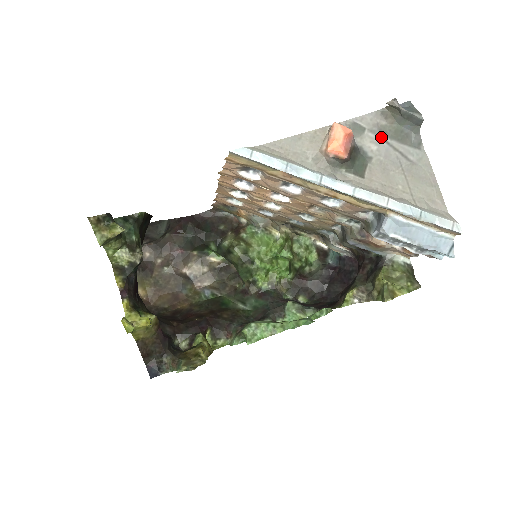
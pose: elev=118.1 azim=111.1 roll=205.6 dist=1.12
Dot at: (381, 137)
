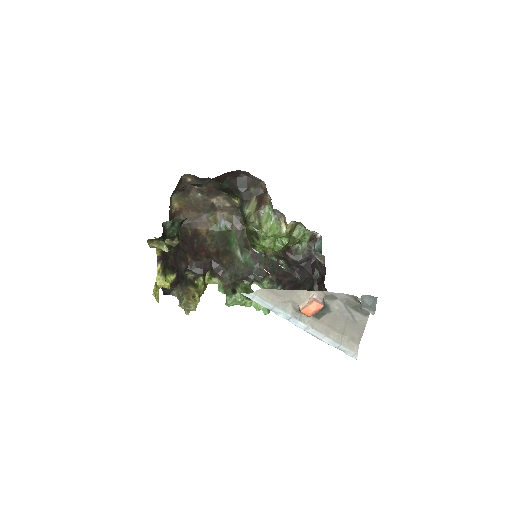
Dot at: (345, 305)
